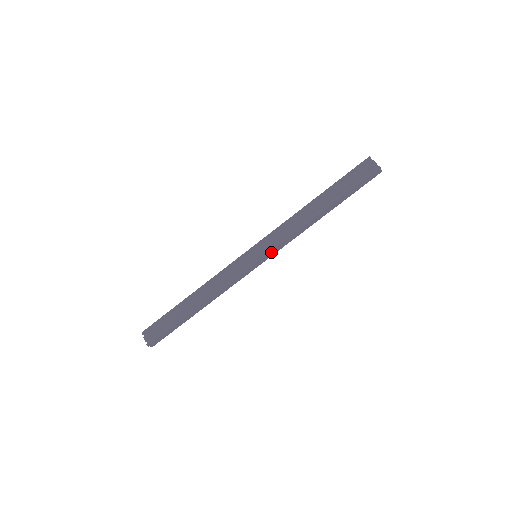
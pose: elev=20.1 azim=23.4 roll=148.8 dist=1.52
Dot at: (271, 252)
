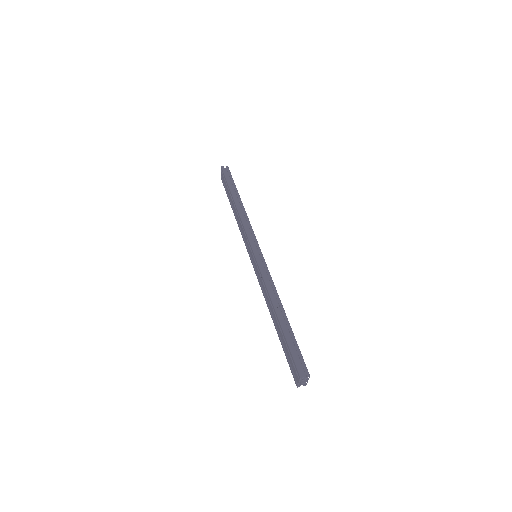
Dot at: occluded
